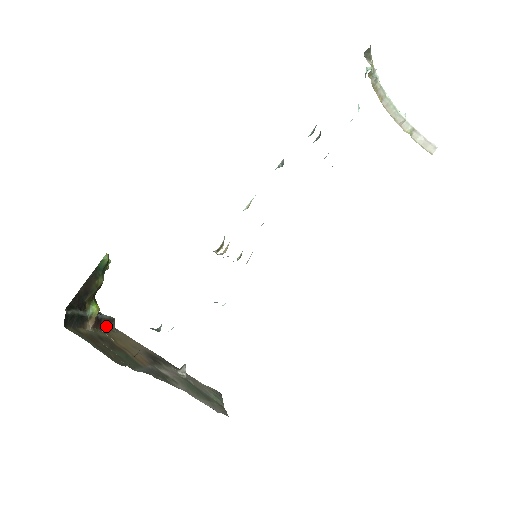
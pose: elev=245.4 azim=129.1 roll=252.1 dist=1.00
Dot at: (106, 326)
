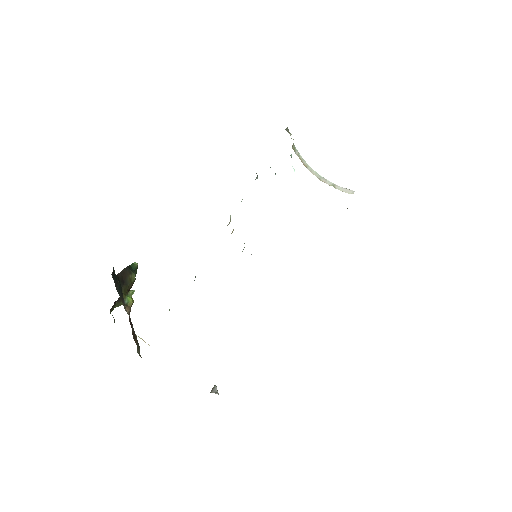
Dot at: (135, 341)
